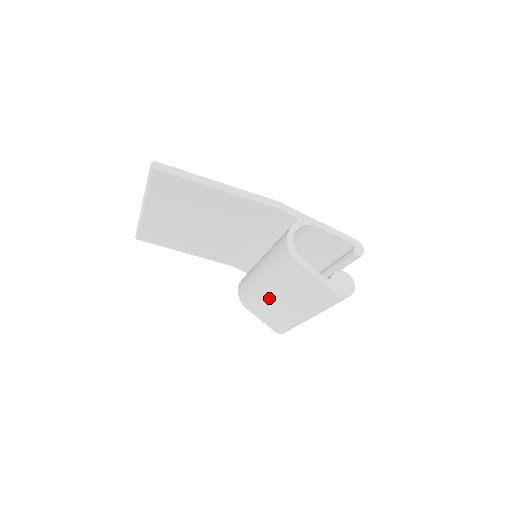
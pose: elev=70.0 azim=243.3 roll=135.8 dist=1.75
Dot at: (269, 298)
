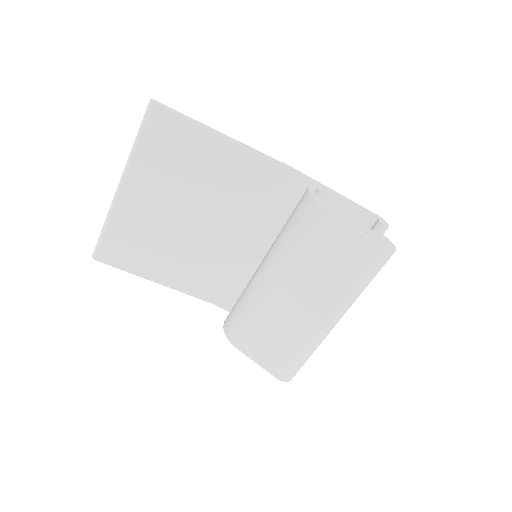
Dot at: (276, 306)
